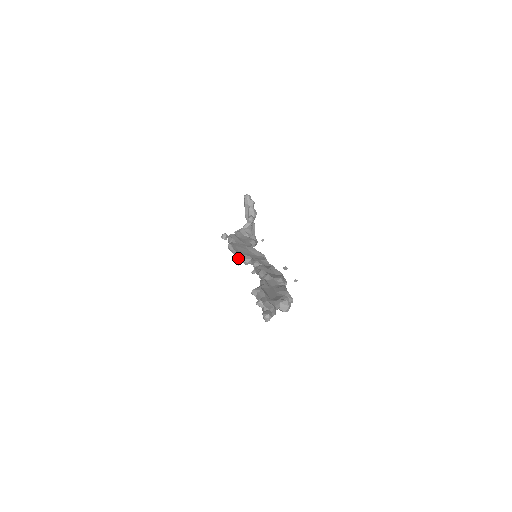
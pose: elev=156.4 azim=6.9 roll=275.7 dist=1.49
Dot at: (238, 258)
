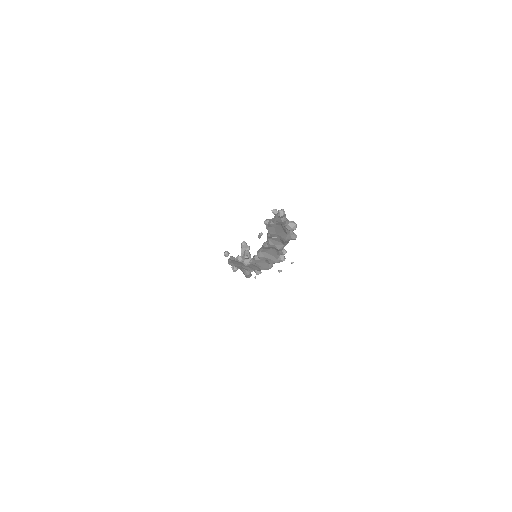
Dot at: (240, 256)
